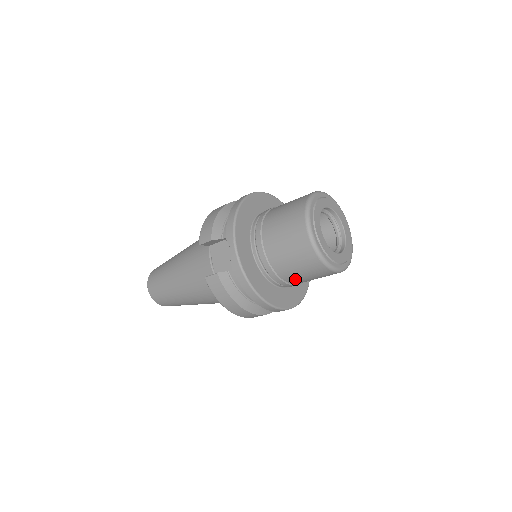
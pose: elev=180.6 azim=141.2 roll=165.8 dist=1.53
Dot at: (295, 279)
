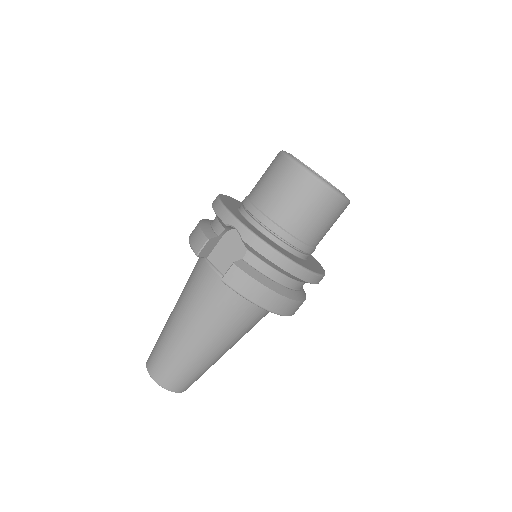
Dot at: (311, 232)
